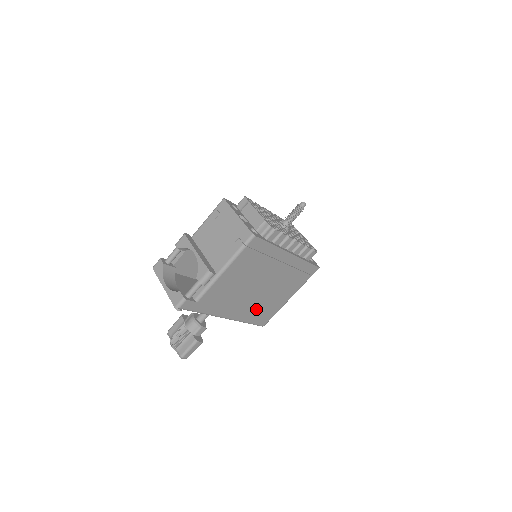
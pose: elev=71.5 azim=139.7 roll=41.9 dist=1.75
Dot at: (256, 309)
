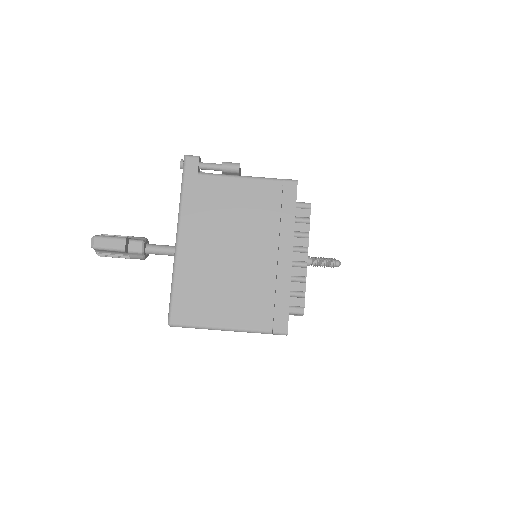
Dot at: (199, 278)
